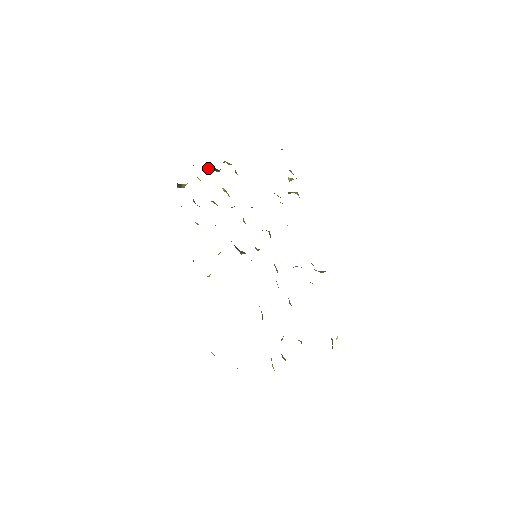
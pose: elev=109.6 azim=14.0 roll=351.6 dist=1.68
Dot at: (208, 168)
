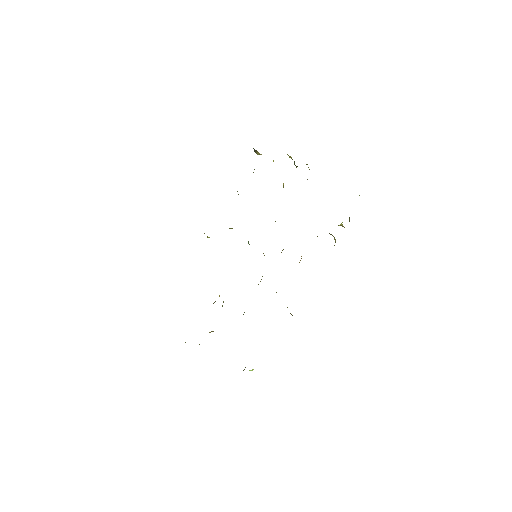
Dot at: (290, 157)
